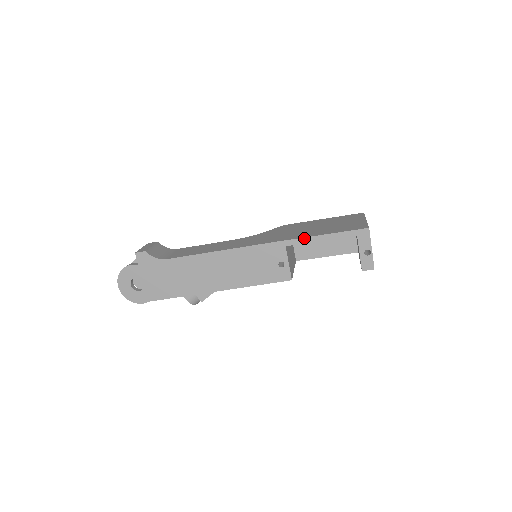
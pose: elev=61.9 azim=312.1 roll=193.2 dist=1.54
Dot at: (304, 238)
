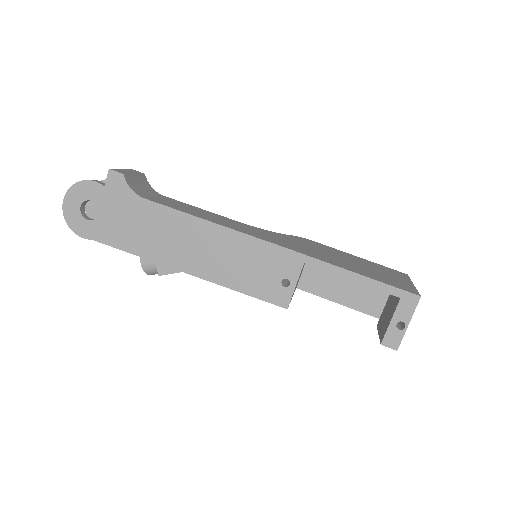
Dot at: (333, 265)
